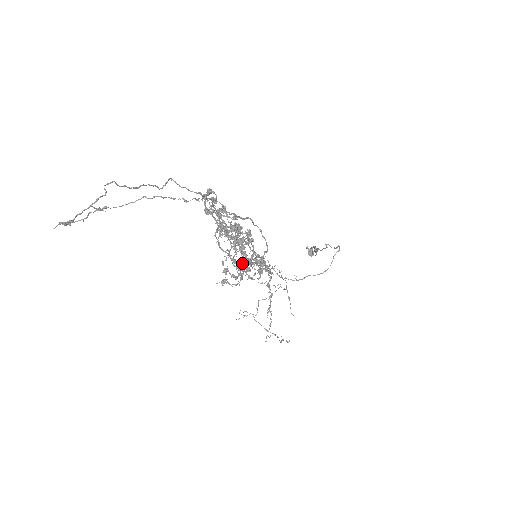
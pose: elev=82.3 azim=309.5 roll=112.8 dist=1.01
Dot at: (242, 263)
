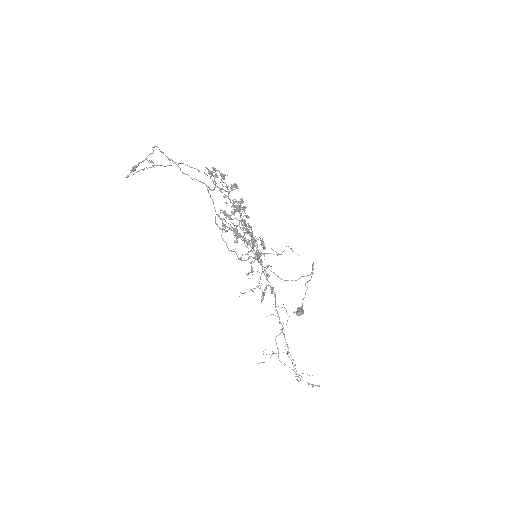
Dot at: (248, 258)
